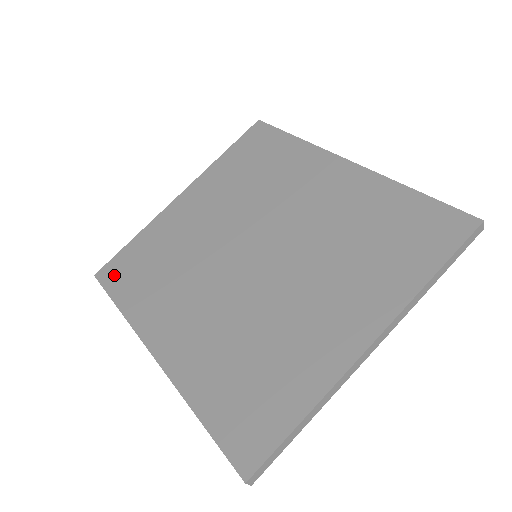
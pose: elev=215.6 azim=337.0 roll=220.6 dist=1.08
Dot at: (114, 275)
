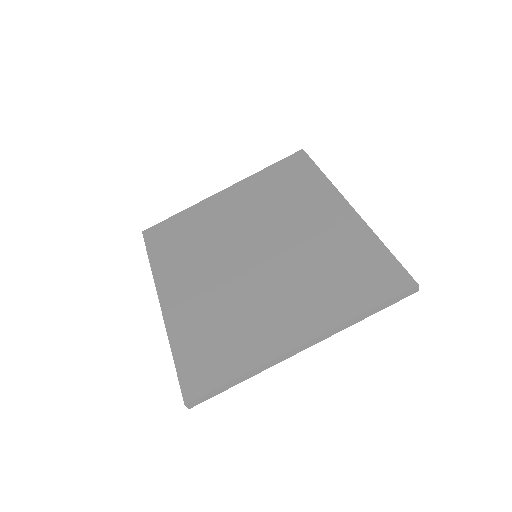
Dot at: (155, 236)
